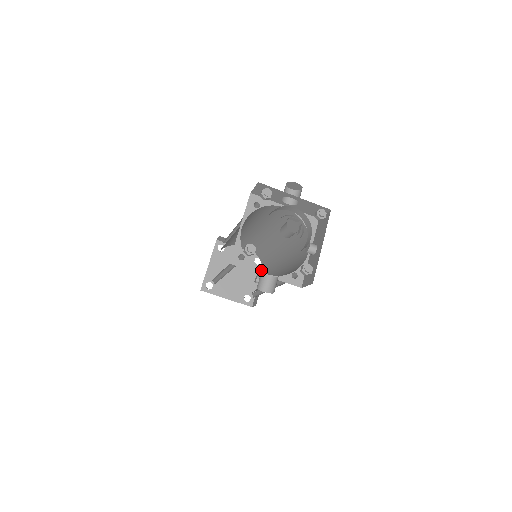
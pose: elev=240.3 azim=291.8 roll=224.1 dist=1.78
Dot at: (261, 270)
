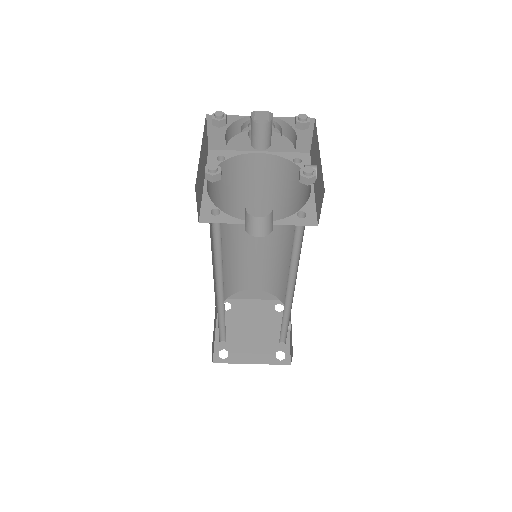
Dot at: occluded
